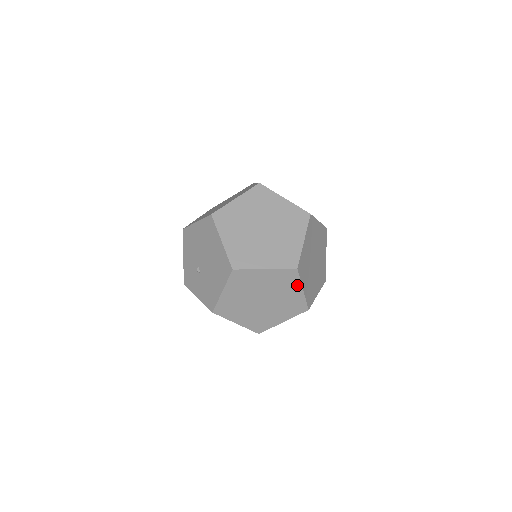
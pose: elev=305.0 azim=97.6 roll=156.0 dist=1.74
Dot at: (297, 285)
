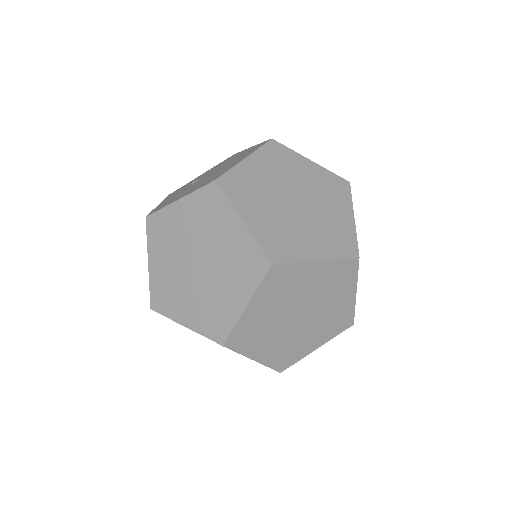
Dot at: (248, 290)
